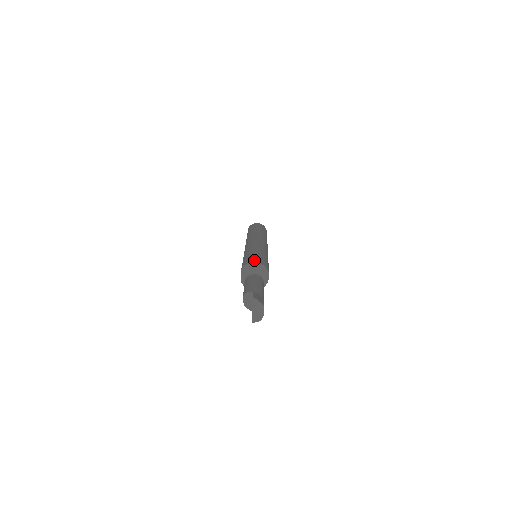
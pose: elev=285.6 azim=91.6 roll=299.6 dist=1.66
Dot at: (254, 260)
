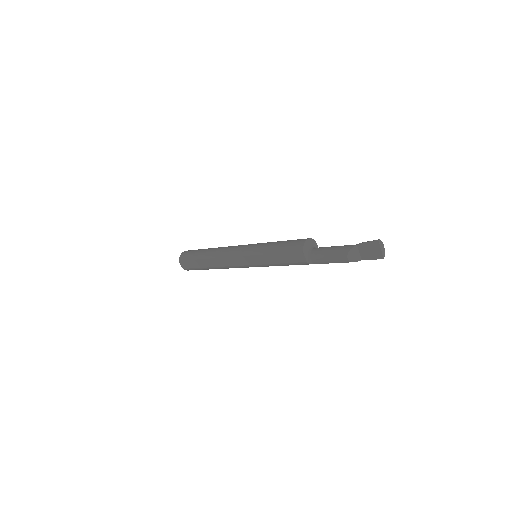
Dot at: (303, 240)
